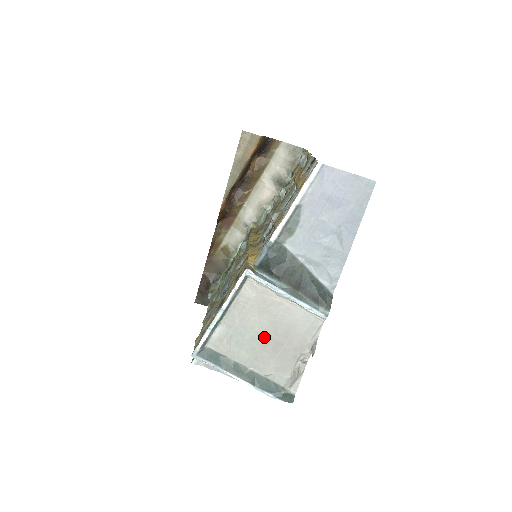
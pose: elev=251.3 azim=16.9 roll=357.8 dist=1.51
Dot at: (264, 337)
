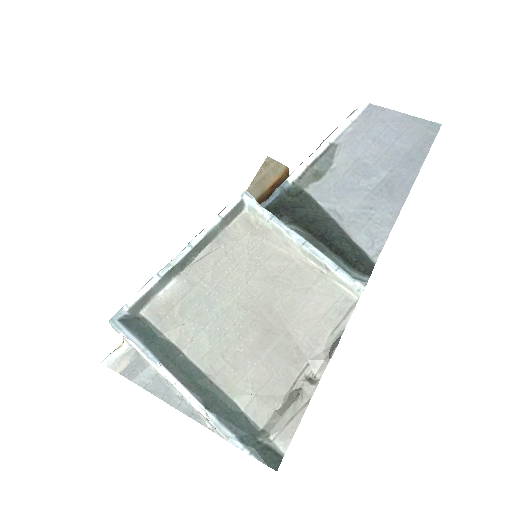
Dot at: (247, 313)
